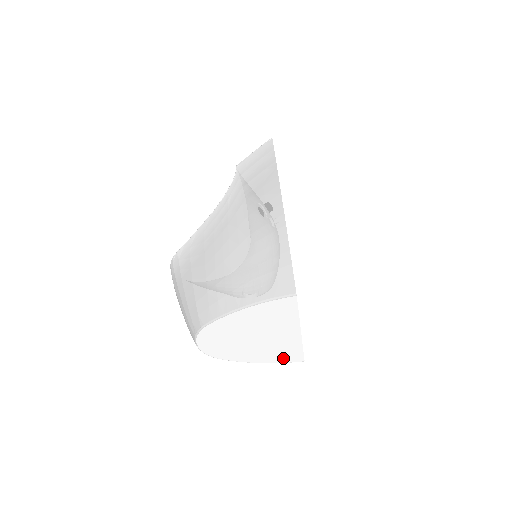
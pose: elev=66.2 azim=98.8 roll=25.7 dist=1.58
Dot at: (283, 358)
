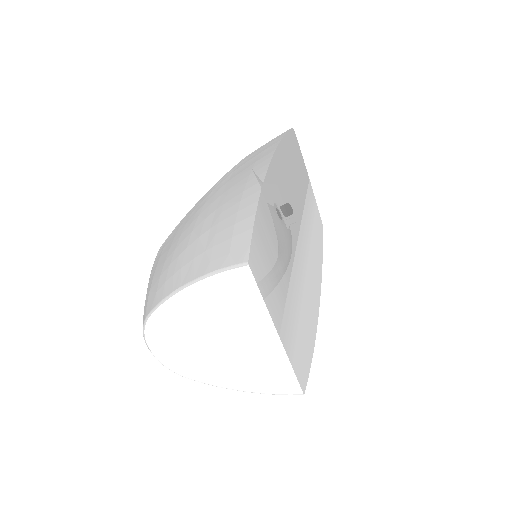
Dot at: (271, 385)
